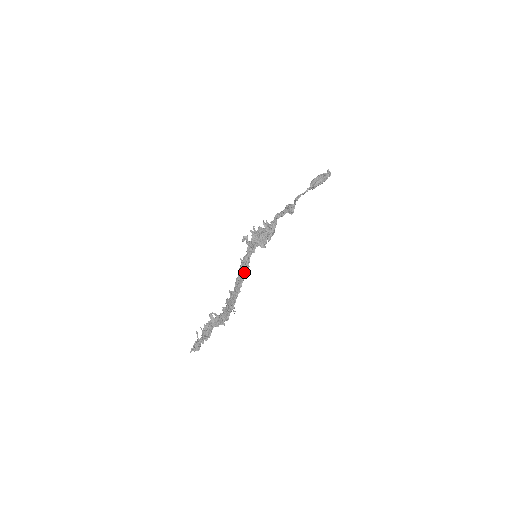
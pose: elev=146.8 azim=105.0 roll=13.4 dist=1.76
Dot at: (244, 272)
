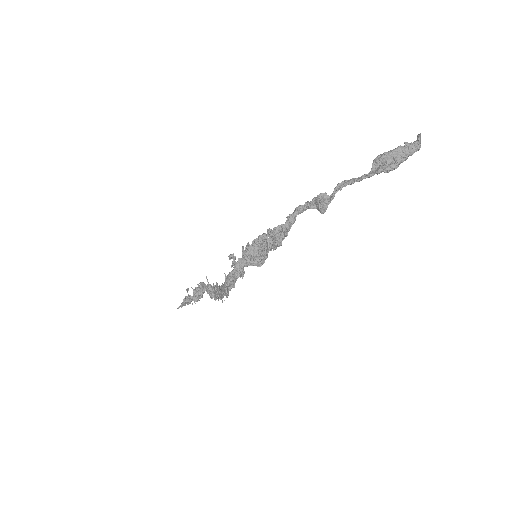
Dot at: (226, 293)
